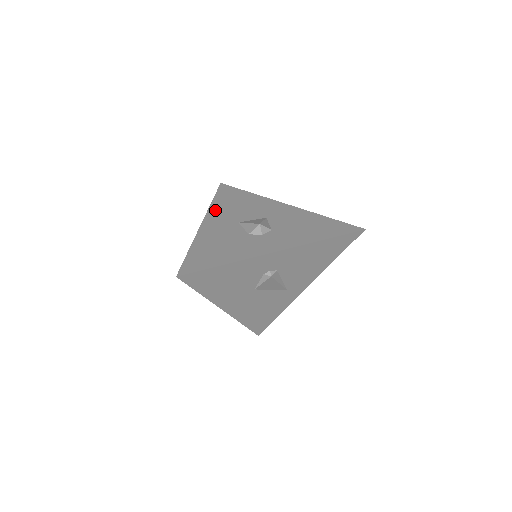
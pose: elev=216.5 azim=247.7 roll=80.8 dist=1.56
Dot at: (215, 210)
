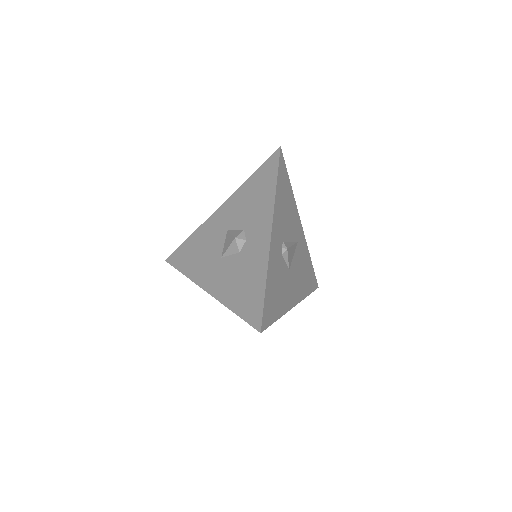
Dot at: (196, 275)
